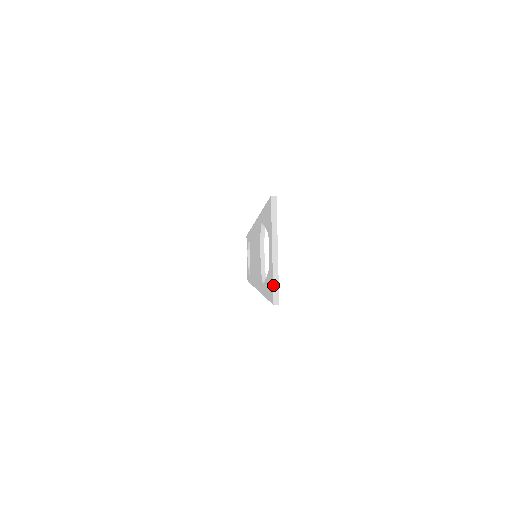
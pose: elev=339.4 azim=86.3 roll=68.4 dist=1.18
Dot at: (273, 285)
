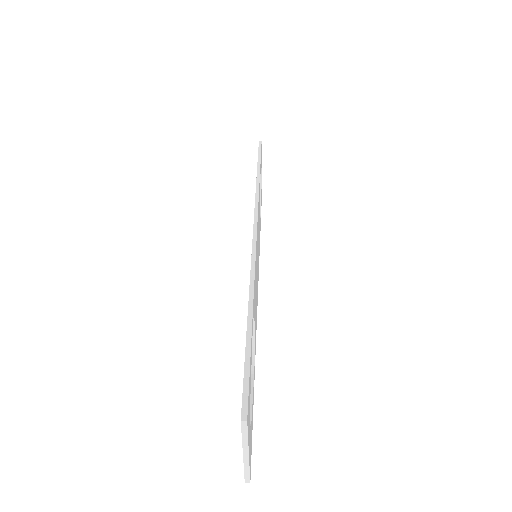
Dot at: (244, 473)
